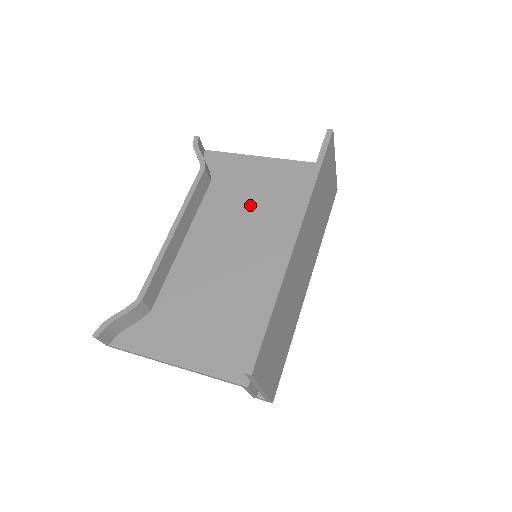
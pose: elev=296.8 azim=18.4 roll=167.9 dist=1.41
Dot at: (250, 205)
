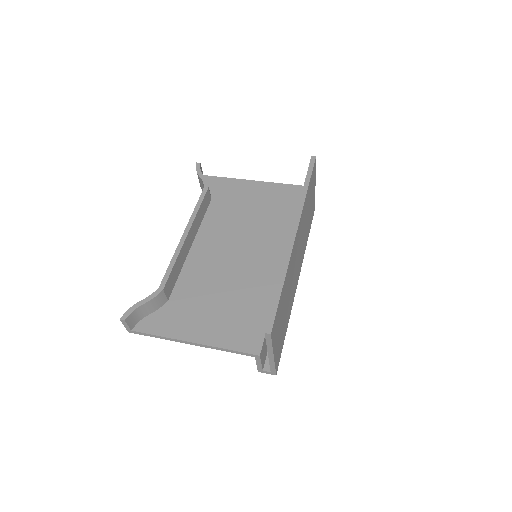
Dot at: (247, 217)
